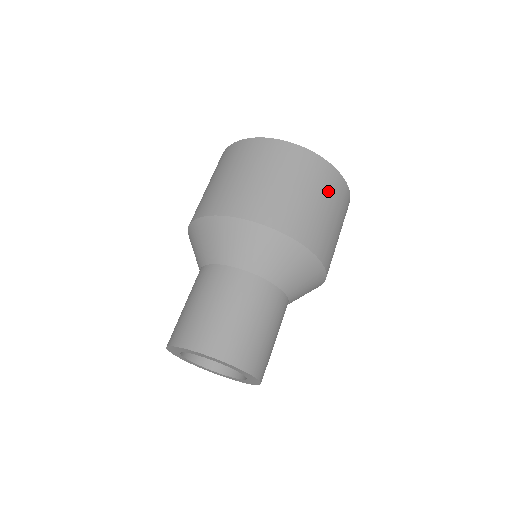
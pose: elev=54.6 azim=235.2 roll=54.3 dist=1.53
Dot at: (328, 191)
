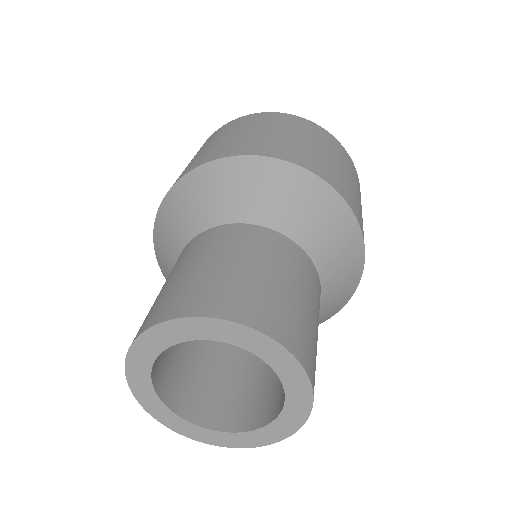
Dot at: (314, 136)
